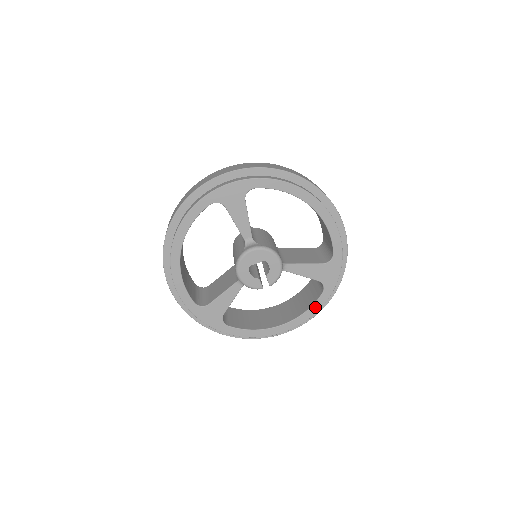
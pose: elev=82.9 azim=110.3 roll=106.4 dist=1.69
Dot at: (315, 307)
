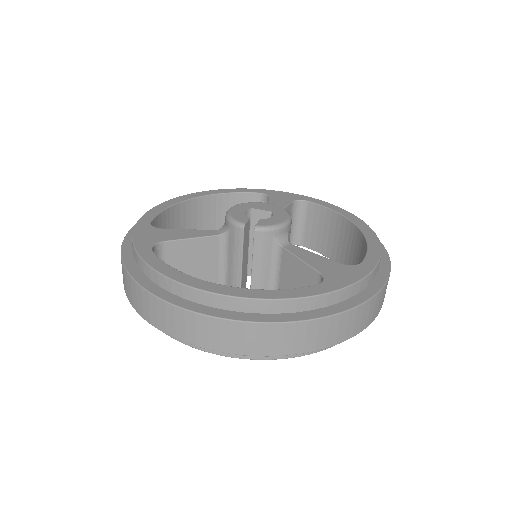
Dot at: (290, 292)
